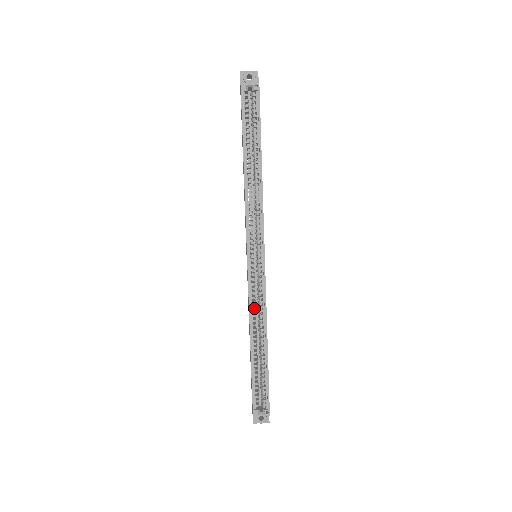
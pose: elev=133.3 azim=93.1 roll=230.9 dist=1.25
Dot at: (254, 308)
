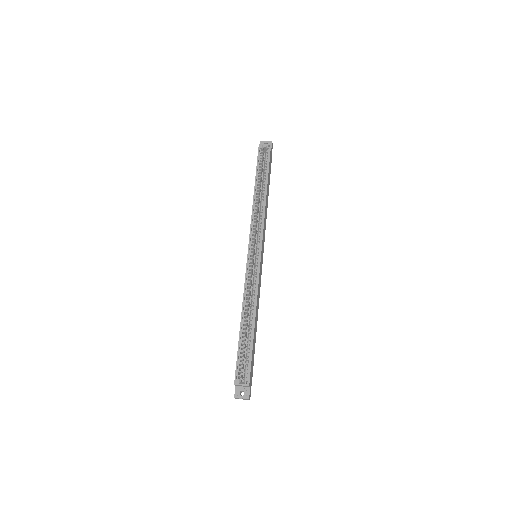
Dot at: (249, 294)
